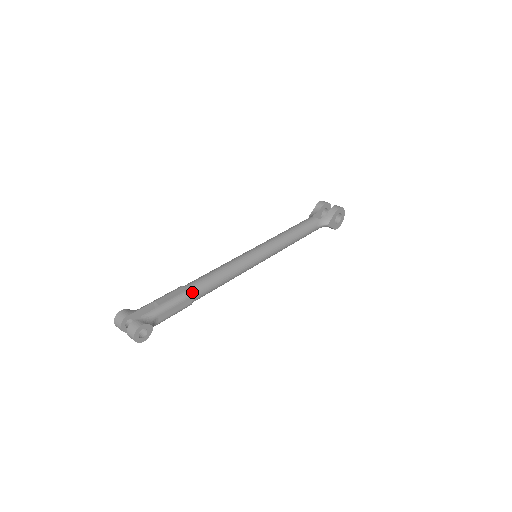
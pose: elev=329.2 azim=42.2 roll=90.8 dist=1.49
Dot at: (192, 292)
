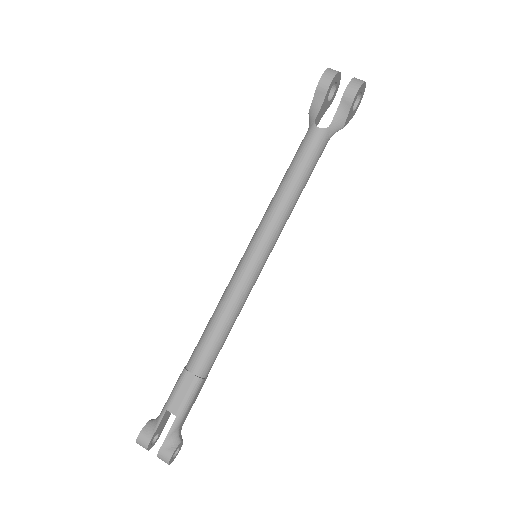
Dot at: (202, 374)
